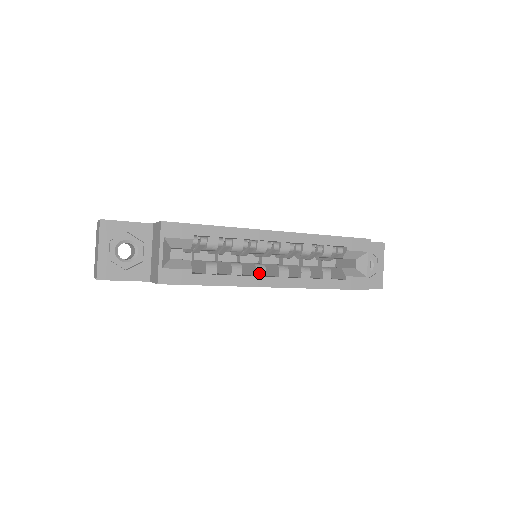
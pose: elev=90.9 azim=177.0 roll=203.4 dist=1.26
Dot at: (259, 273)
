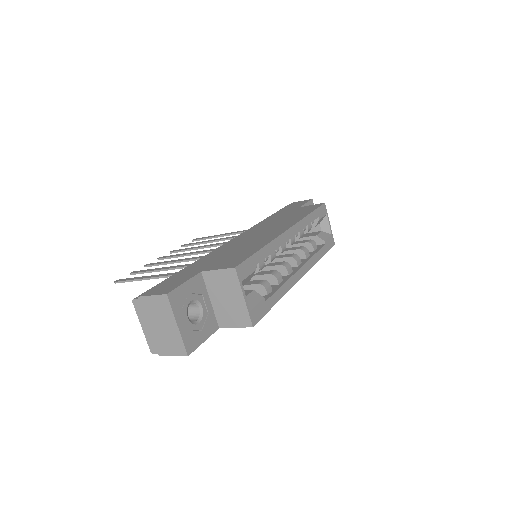
Dot at: (289, 271)
